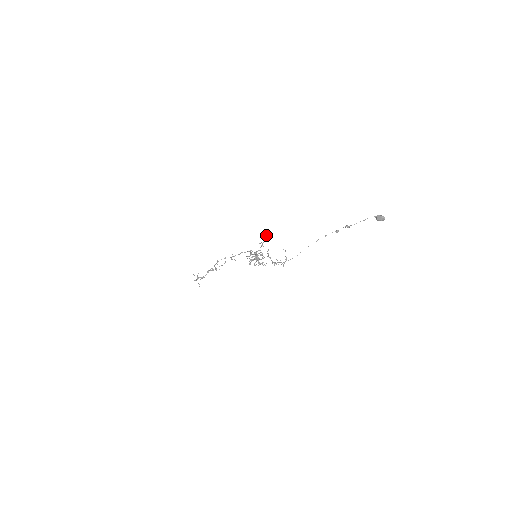
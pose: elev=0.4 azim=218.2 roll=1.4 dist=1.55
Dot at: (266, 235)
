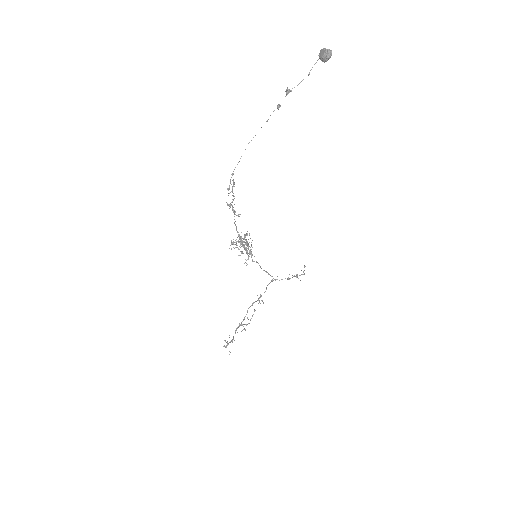
Dot at: (304, 267)
